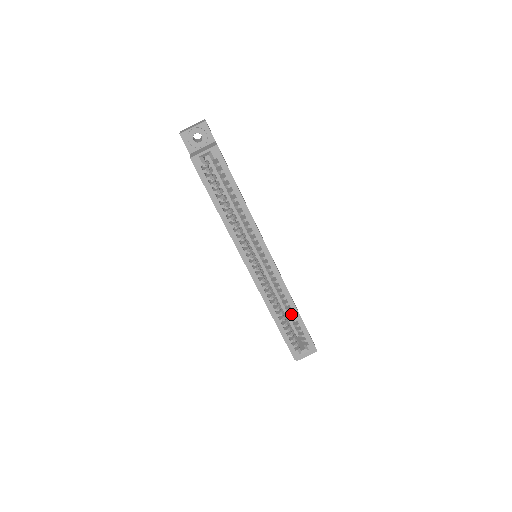
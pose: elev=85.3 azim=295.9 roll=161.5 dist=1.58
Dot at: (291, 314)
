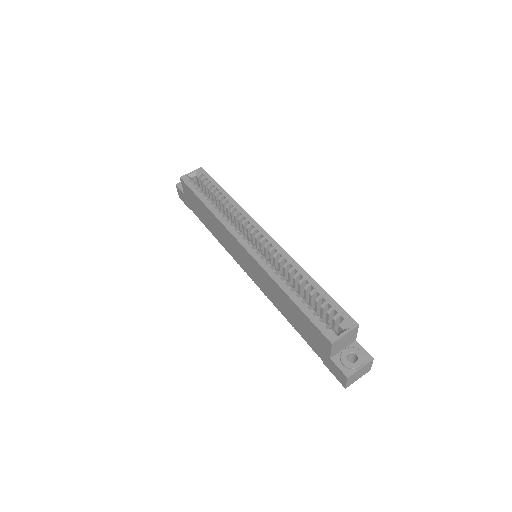
Dot at: (306, 284)
